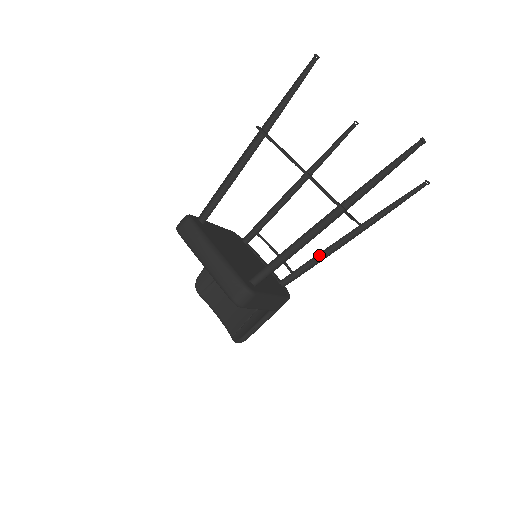
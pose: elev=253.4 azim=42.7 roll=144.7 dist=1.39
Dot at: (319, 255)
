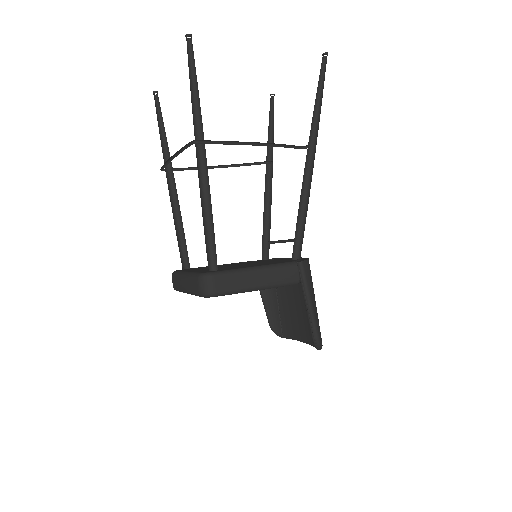
Dot at: (304, 204)
